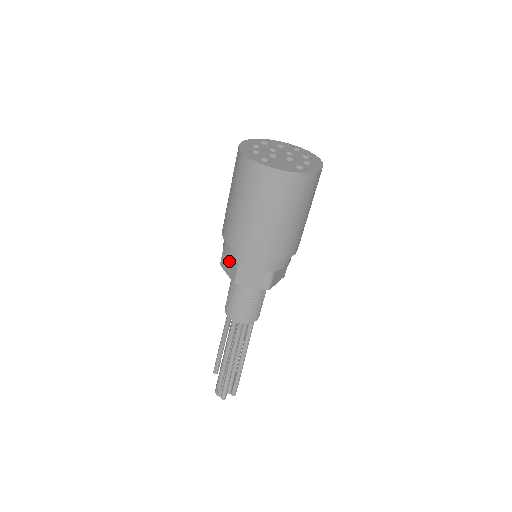
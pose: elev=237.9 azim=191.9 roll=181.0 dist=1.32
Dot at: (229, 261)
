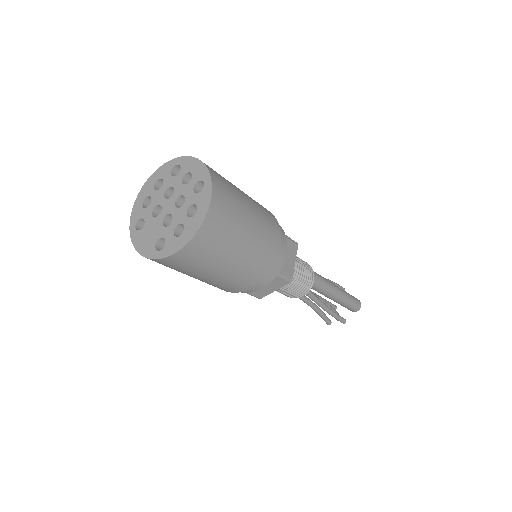
Dot at: occluded
